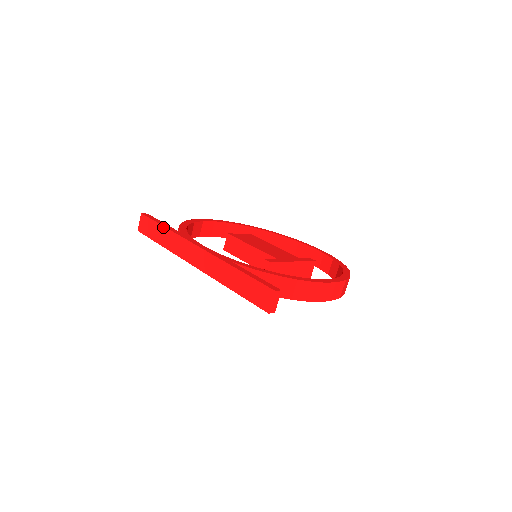
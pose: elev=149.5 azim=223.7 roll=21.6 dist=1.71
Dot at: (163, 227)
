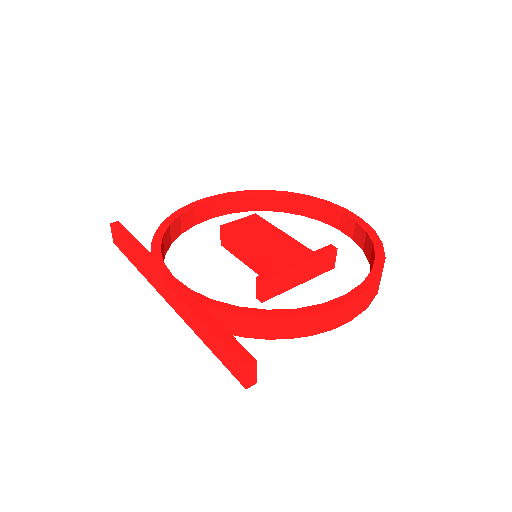
Dot at: (130, 246)
